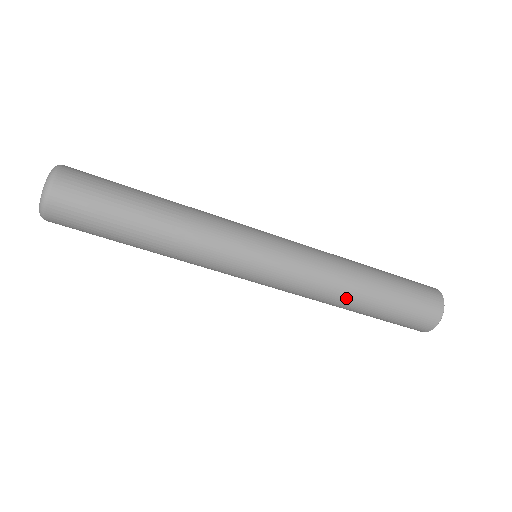
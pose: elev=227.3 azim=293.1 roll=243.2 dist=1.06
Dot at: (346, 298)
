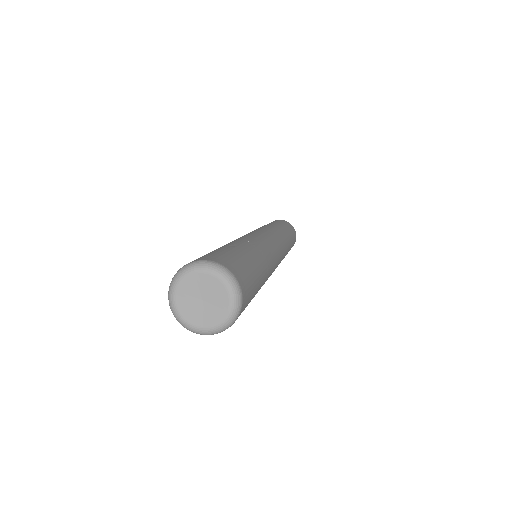
Dot at: occluded
